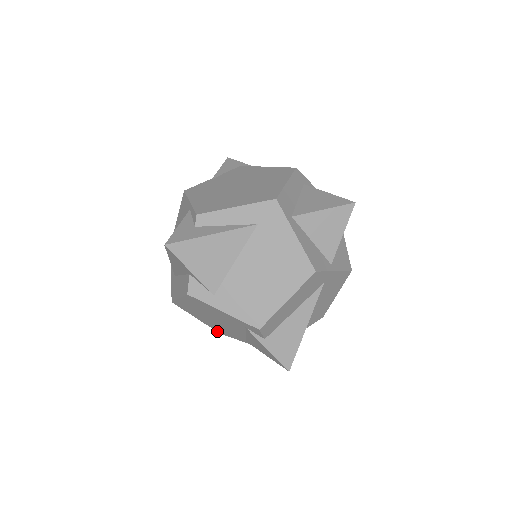
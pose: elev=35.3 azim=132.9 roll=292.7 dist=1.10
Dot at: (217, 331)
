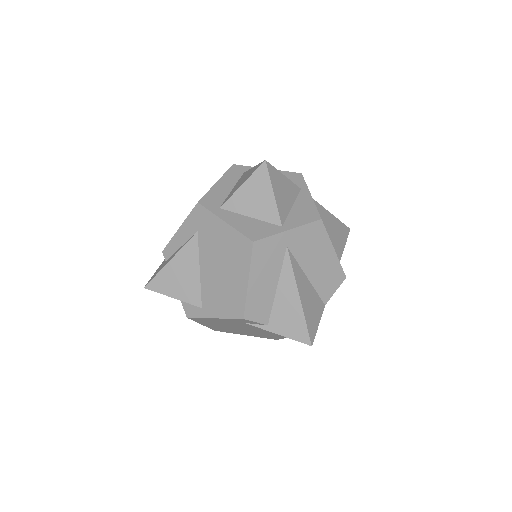
Dot at: occluded
